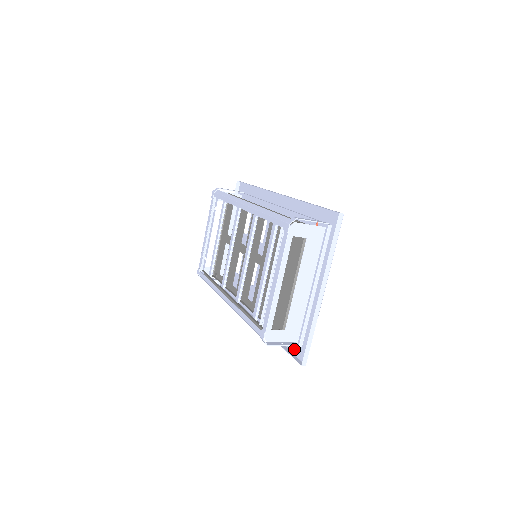
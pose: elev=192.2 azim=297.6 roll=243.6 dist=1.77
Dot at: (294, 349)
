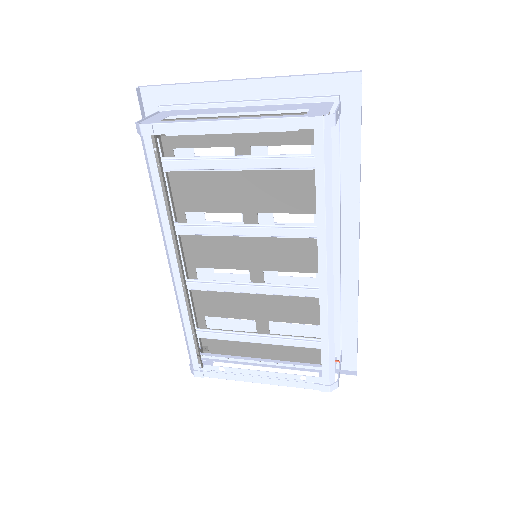
Dot at: occluded
